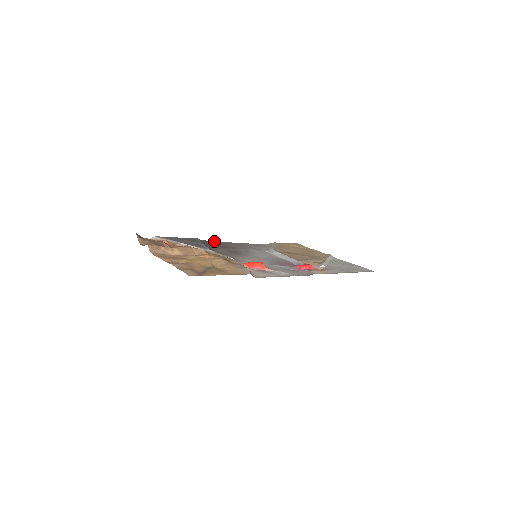
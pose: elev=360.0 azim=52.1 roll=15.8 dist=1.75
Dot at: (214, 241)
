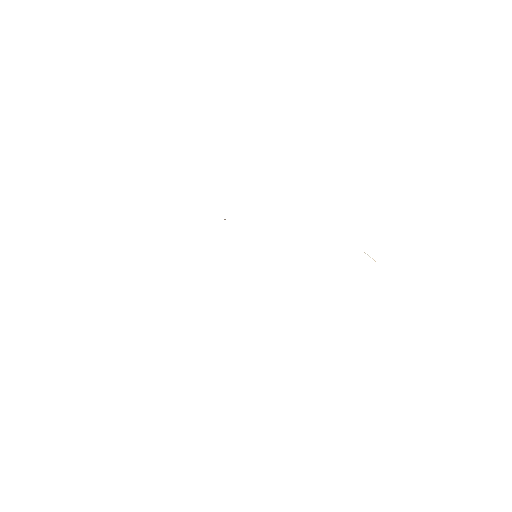
Dot at: occluded
